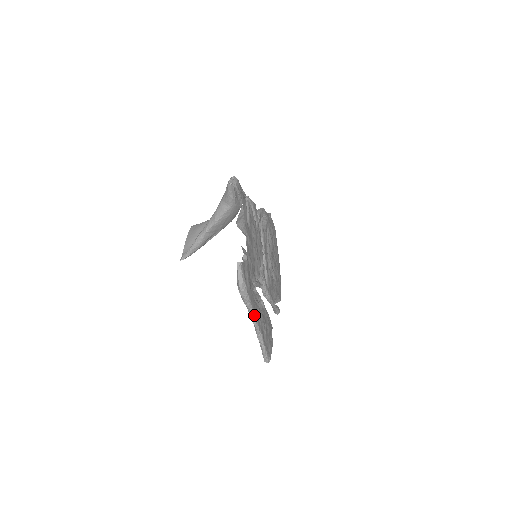
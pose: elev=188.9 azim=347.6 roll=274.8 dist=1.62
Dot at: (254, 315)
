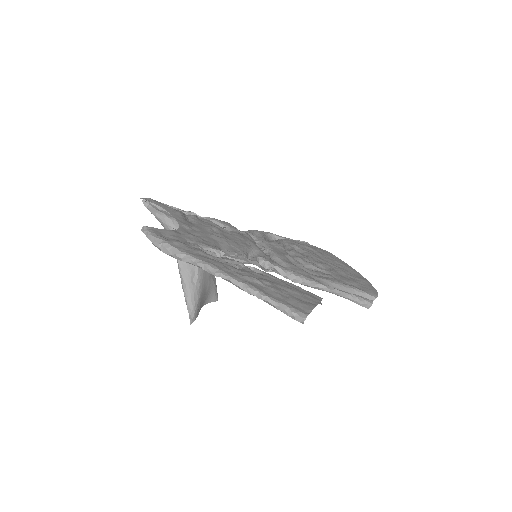
Dot at: (209, 267)
